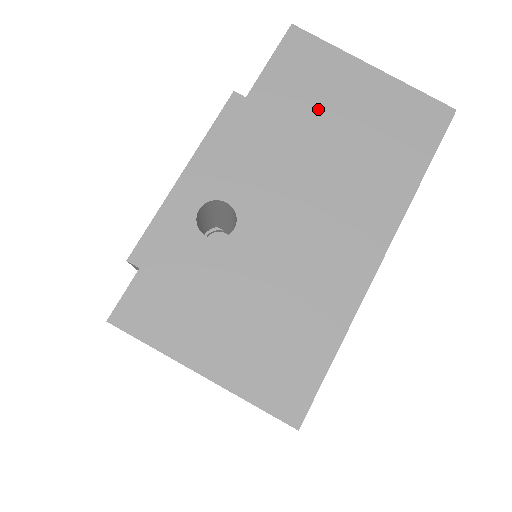
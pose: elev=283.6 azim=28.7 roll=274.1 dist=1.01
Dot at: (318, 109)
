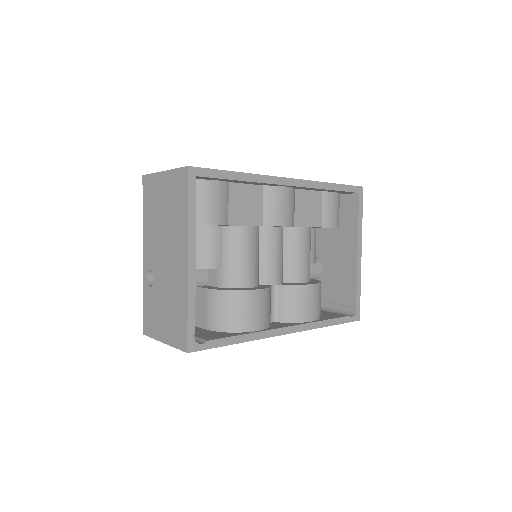
Dot at: (157, 208)
